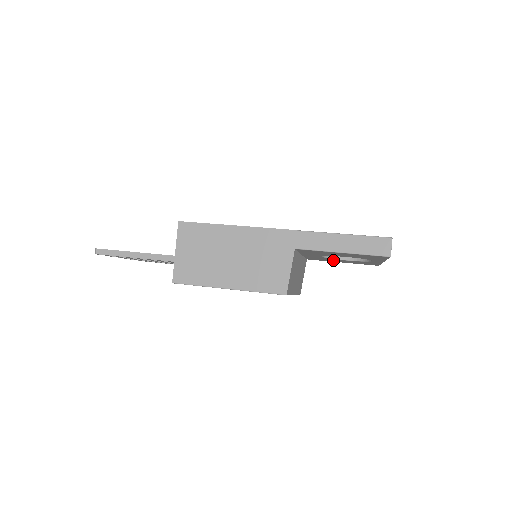
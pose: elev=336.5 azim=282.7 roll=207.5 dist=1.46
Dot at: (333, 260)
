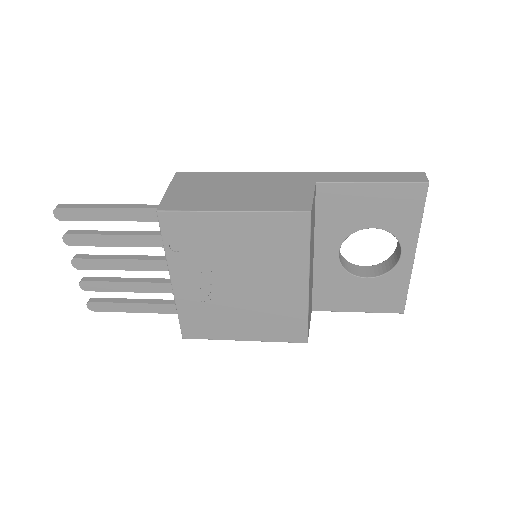
Dot at: (348, 292)
